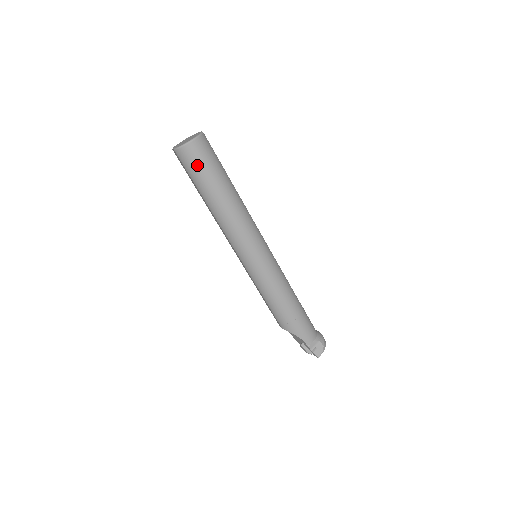
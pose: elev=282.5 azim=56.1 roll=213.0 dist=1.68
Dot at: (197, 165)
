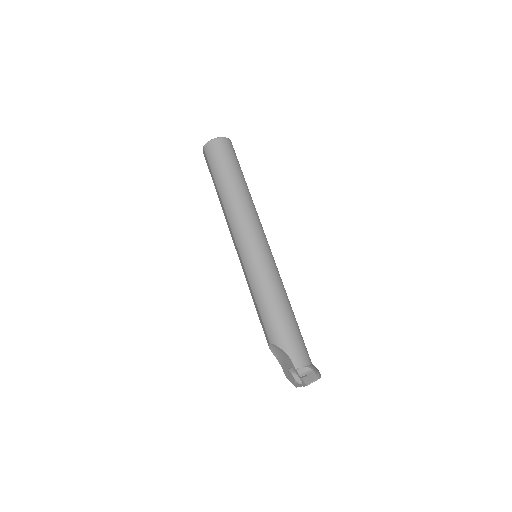
Dot at: (218, 156)
